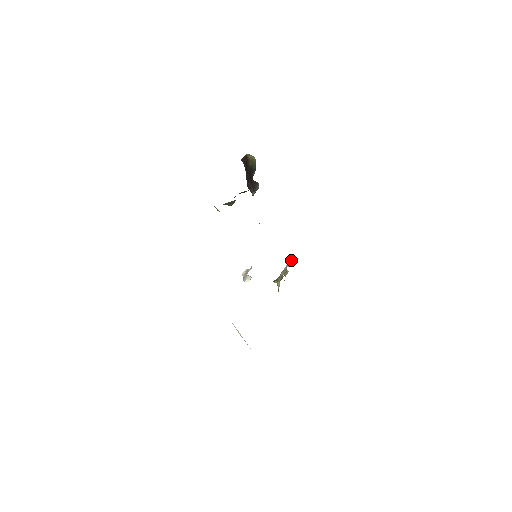
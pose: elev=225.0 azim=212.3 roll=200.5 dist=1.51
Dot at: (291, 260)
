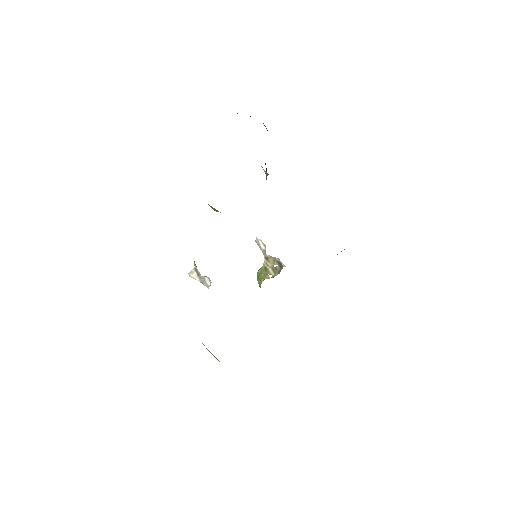
Dot at: (261, 241)
